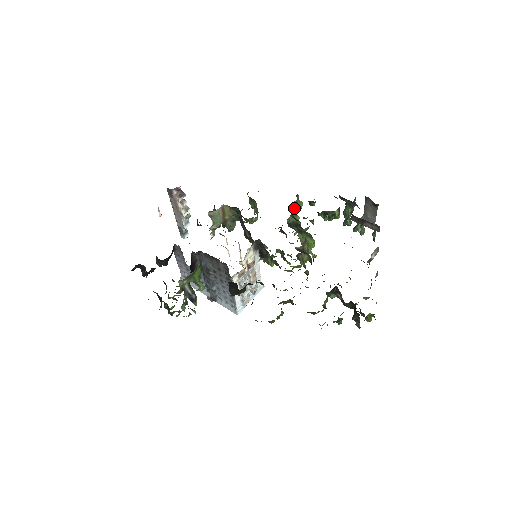
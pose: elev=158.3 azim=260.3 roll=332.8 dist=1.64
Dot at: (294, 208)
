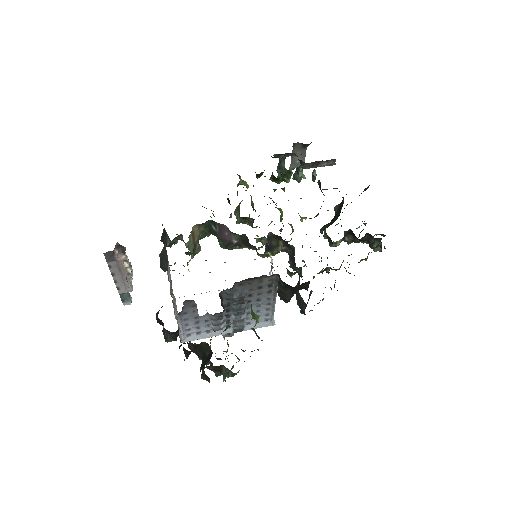
Dot at: occluded
